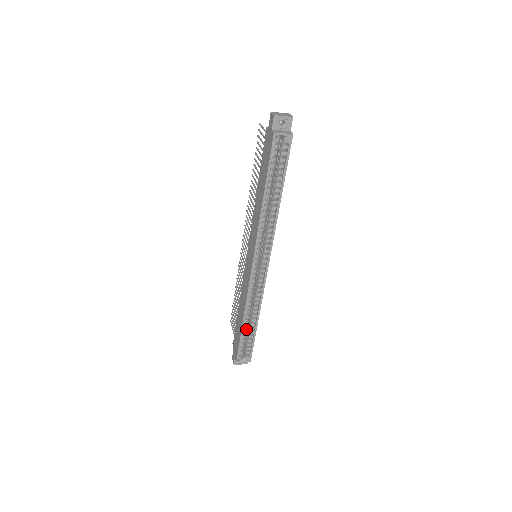
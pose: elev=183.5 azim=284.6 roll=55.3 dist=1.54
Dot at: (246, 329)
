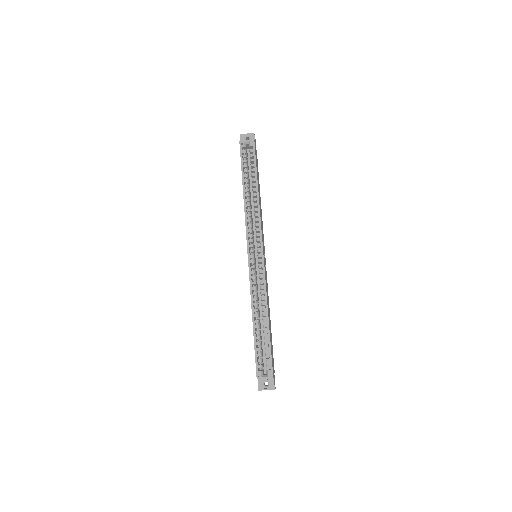
Dot at: (259, 333)
